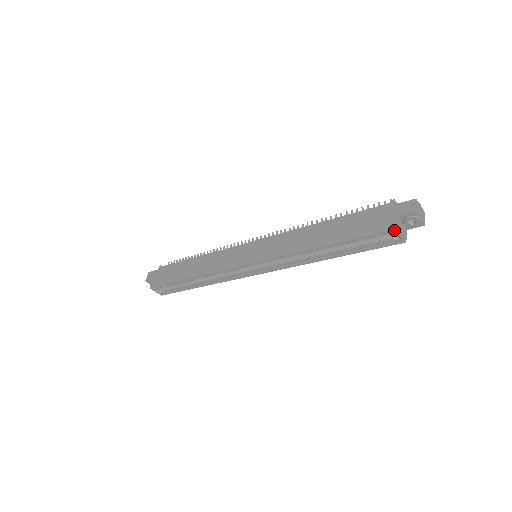
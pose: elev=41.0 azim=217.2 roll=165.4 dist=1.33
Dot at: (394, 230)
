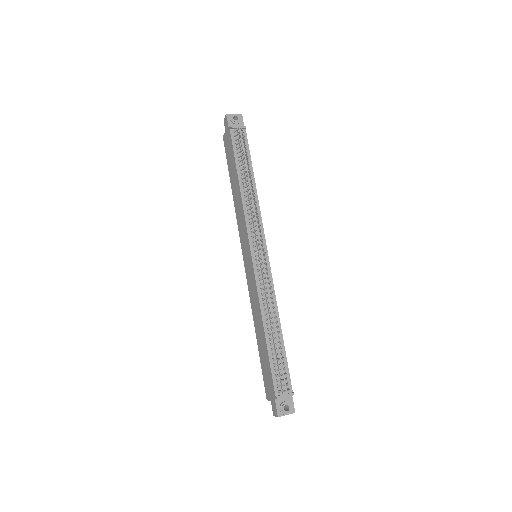
Dot at: (267, 398)
